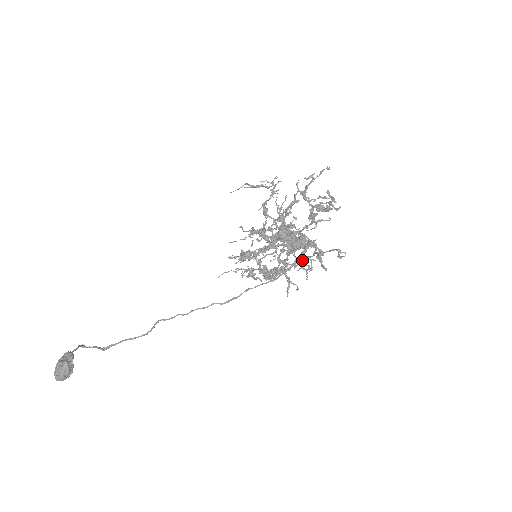
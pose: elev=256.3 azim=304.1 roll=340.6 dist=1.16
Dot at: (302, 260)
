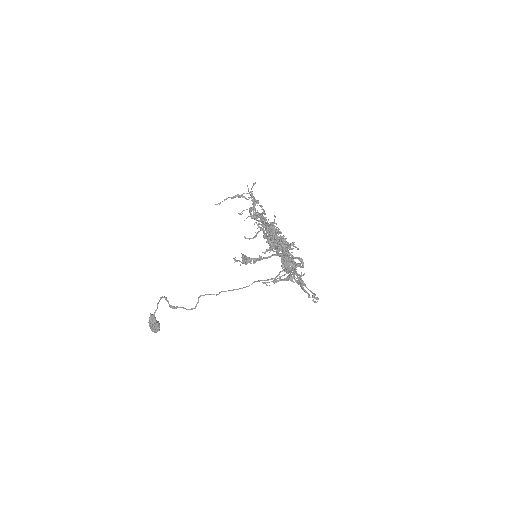
Dot at: occluded
